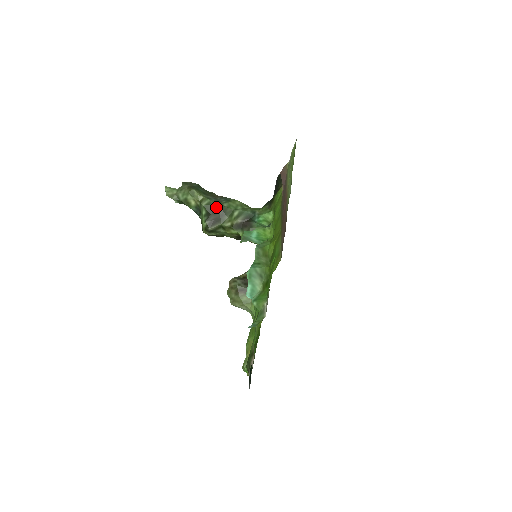
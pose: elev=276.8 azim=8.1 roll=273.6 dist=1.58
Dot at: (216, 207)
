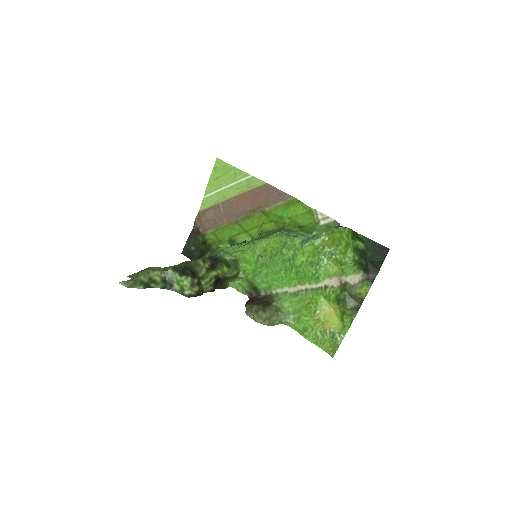
Dot at: (182, 266)
